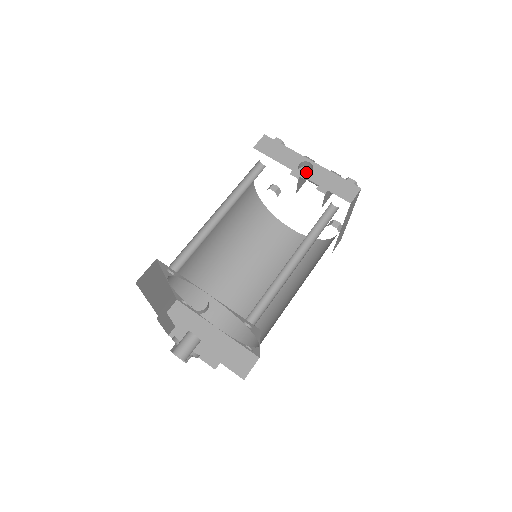
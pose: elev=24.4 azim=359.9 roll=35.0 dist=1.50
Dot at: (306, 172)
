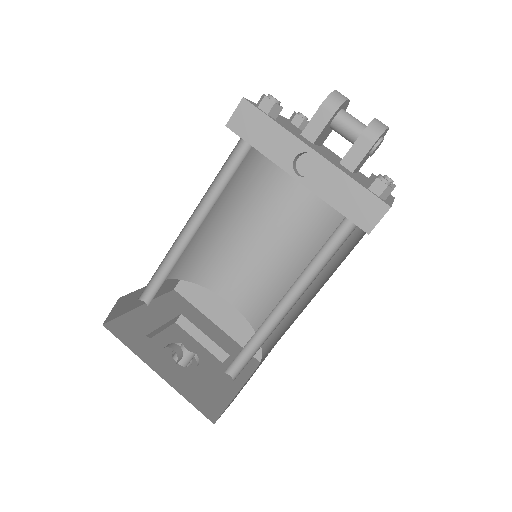
Dot at: (309, 164)
